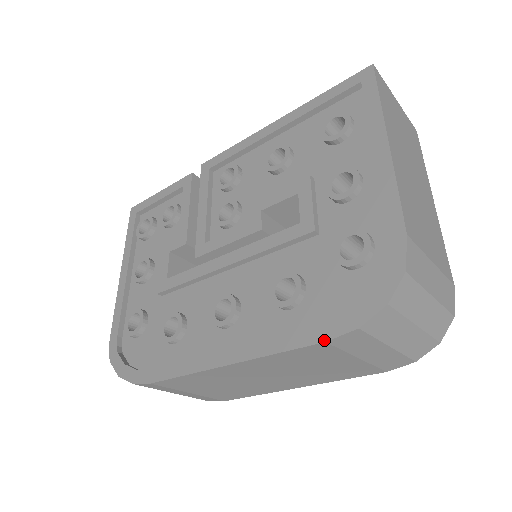
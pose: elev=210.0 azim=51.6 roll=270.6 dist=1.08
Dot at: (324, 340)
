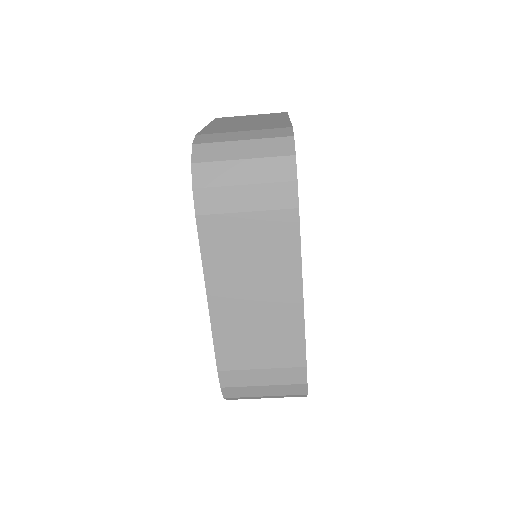
Dot at: (195, 216)
